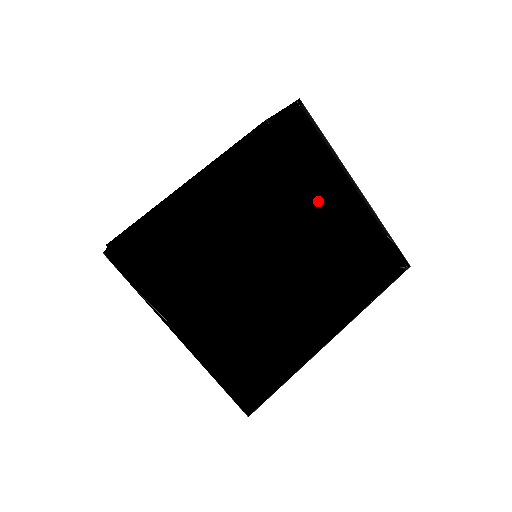
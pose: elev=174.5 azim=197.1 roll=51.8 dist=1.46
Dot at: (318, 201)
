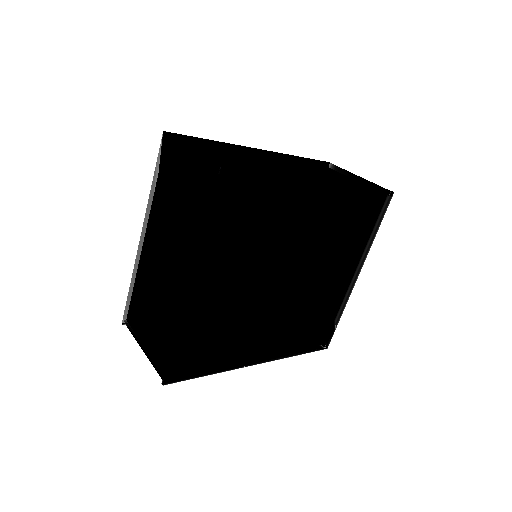
Dot at: (338, 264)
